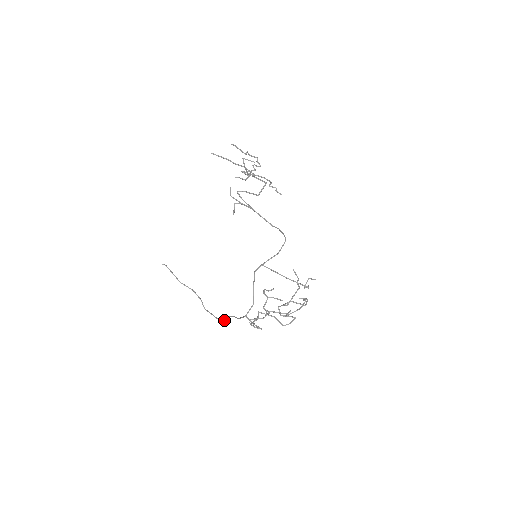
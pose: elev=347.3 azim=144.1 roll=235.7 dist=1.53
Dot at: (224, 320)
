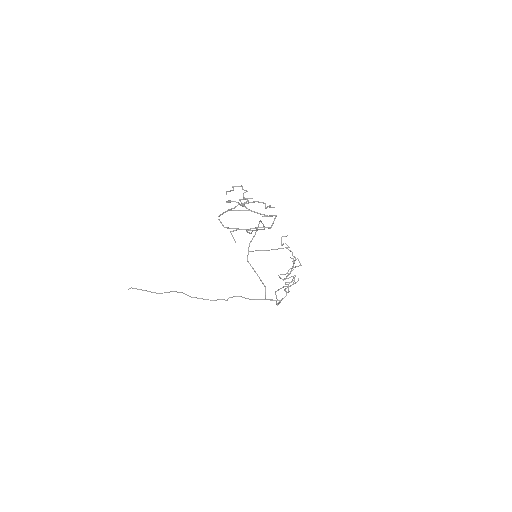
Dot at: occluded
